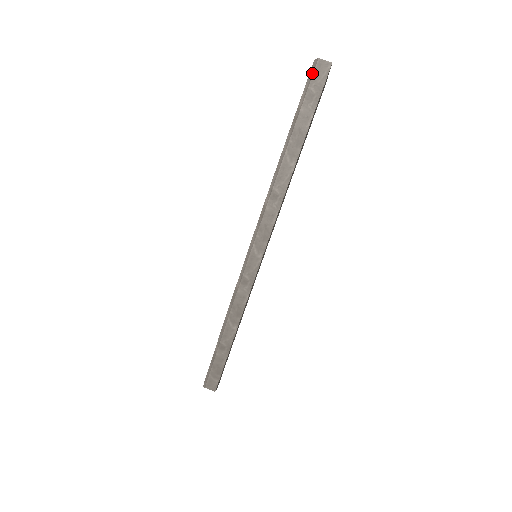
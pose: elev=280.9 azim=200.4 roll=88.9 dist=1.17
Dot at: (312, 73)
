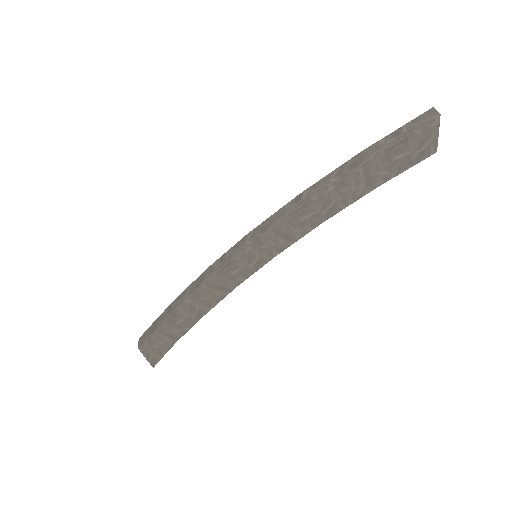
Dot at: (417, 117)
